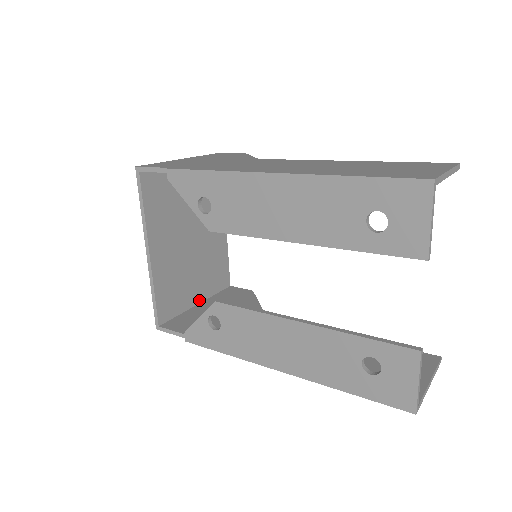
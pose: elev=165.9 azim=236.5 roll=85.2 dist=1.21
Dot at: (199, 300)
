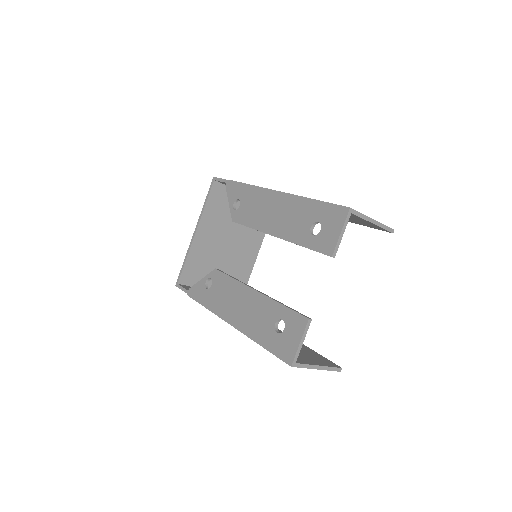
Dot at: occluded
